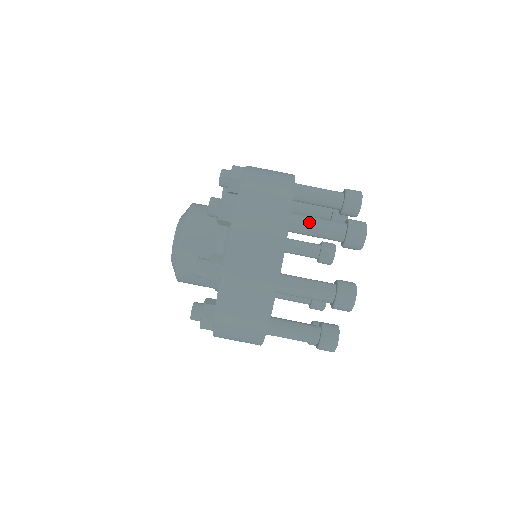
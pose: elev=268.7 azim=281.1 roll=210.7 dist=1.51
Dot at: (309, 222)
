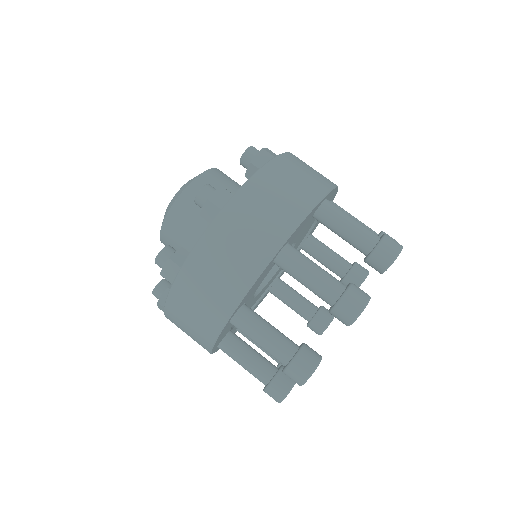
Dot at: (343, 213)
